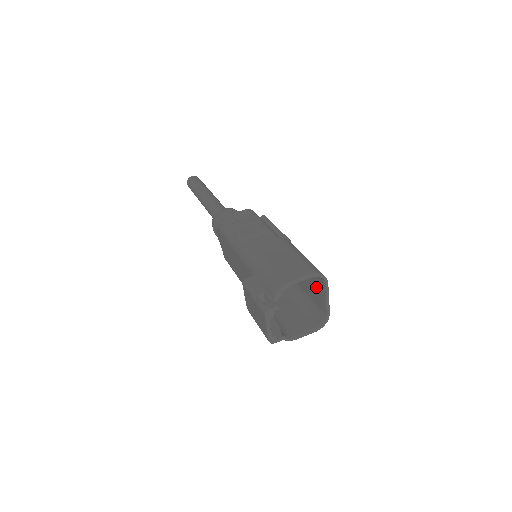
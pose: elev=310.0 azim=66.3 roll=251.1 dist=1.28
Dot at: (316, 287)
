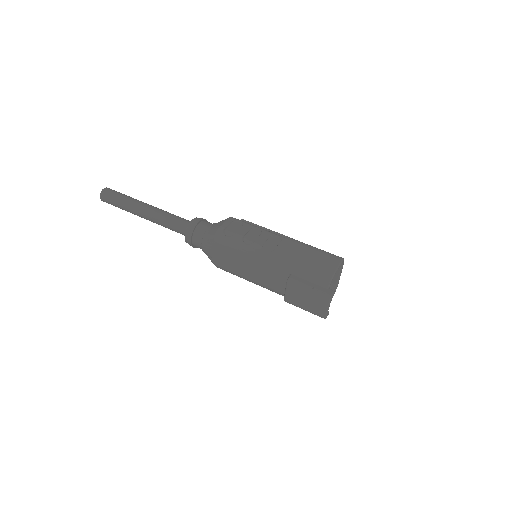
Dot at: occluded
